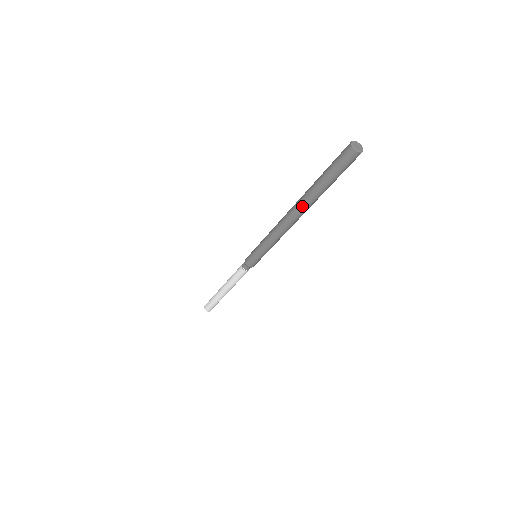
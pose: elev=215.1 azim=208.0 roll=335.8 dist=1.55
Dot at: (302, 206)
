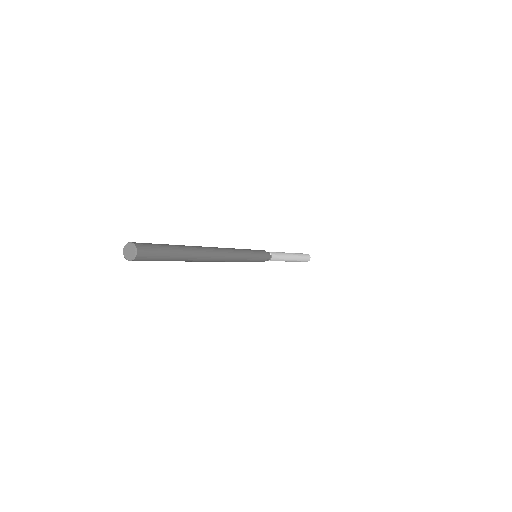
Dot at: occluded
